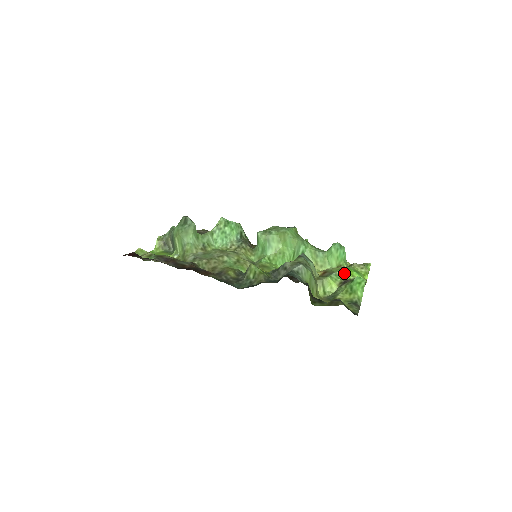
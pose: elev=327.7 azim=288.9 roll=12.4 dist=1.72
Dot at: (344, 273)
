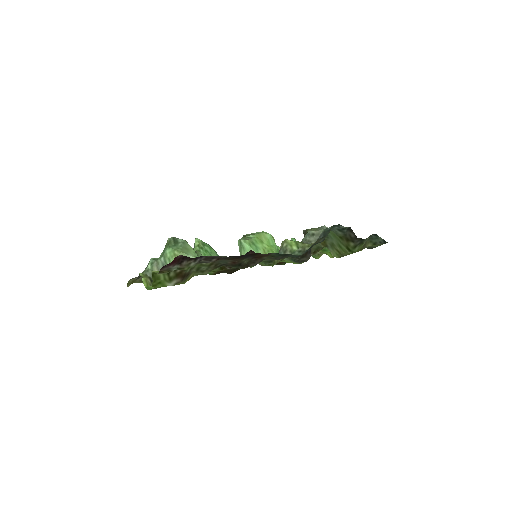
Dot at: occluded
